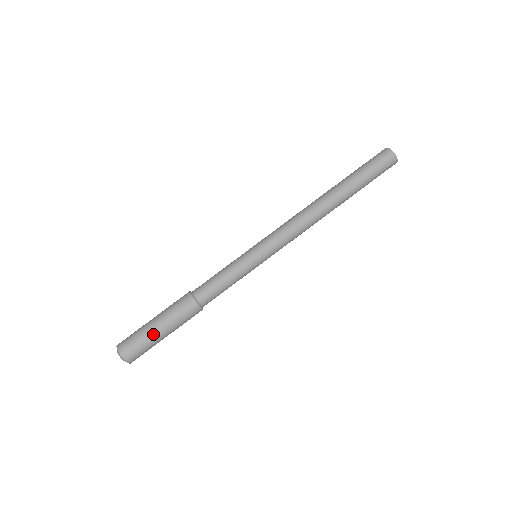
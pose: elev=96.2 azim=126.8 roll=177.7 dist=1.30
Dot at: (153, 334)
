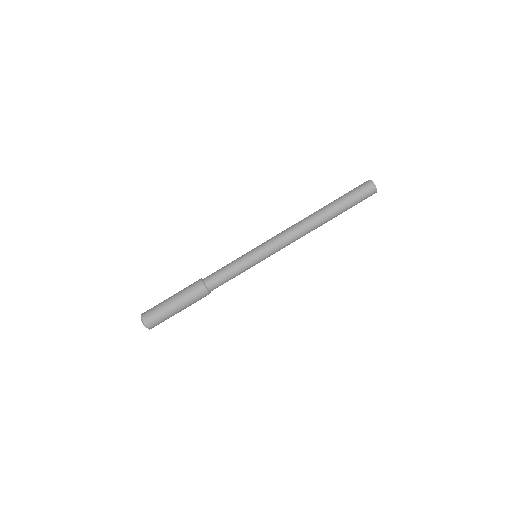
Dot at: (167, 304)
